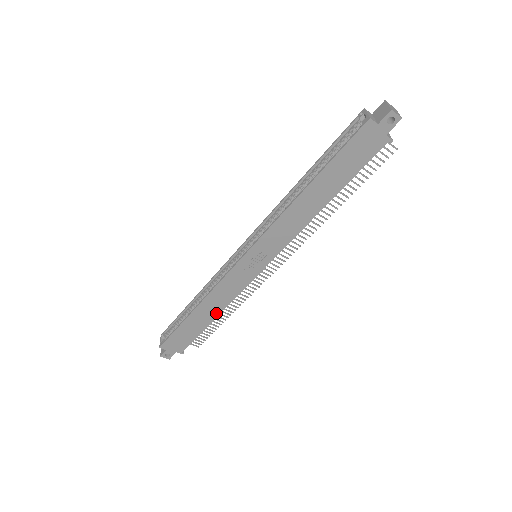
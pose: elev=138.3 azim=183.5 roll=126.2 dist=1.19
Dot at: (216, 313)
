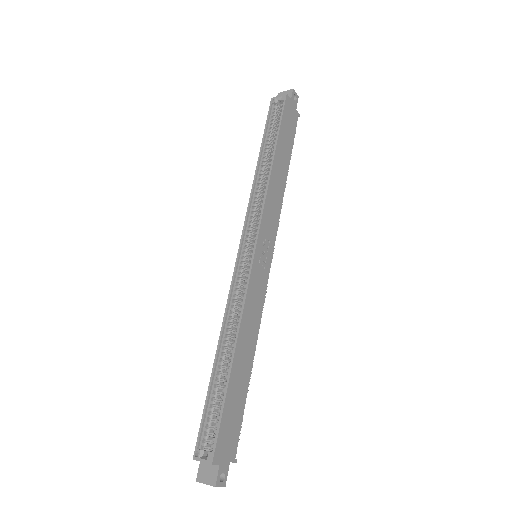
Dot at: (252, 352)
